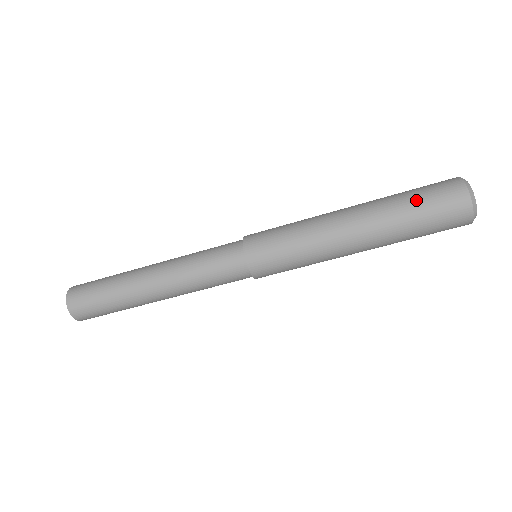
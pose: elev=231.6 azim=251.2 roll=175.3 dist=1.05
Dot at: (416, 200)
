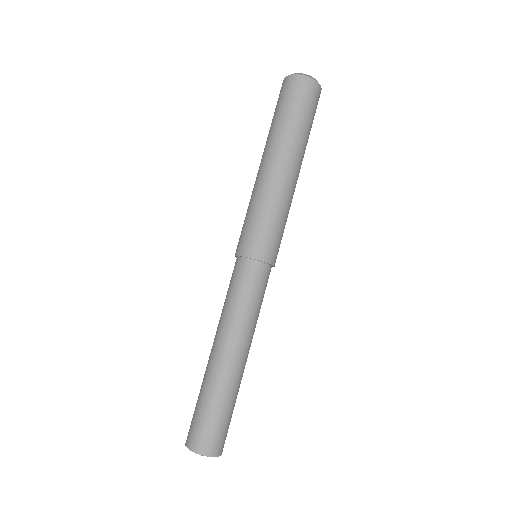
Dot at: (280, 111)
